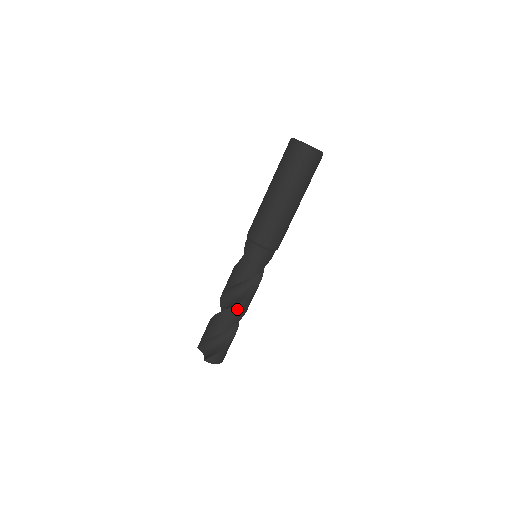
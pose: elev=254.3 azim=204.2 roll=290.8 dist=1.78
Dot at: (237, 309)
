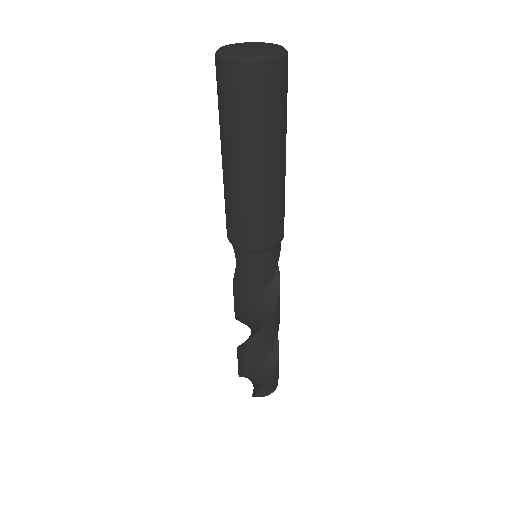
Dot at: (263, 335)
